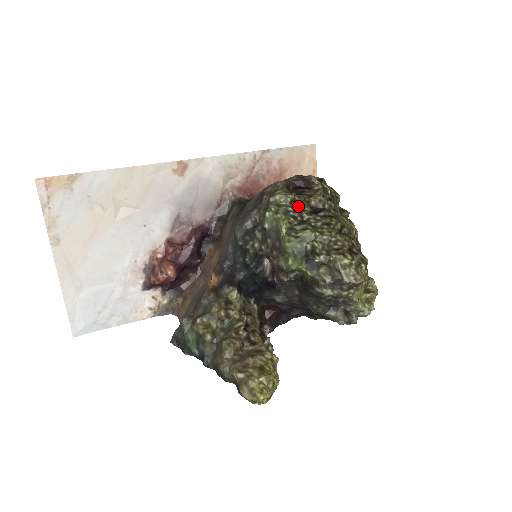
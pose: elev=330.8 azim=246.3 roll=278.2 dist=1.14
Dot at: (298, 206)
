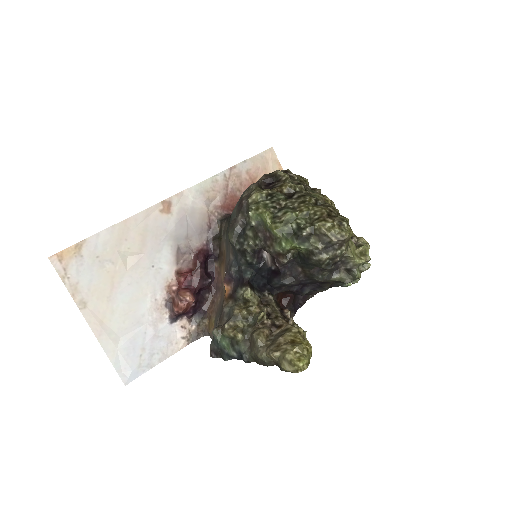
Dot at: (273, 197)
